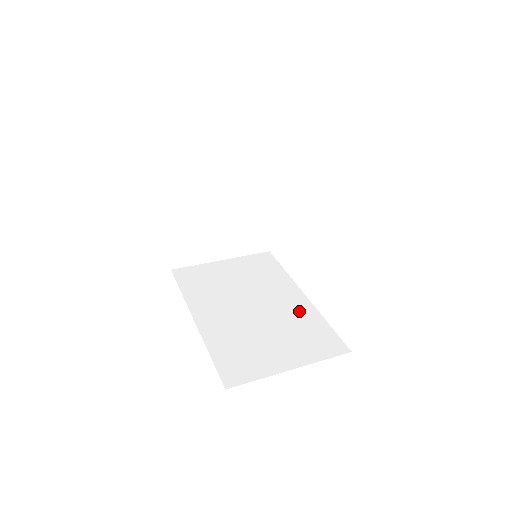
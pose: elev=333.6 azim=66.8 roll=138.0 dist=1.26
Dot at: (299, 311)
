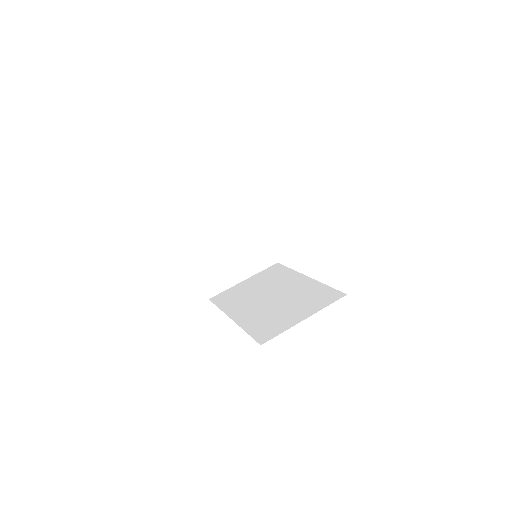
Dot at: (305, 287)
